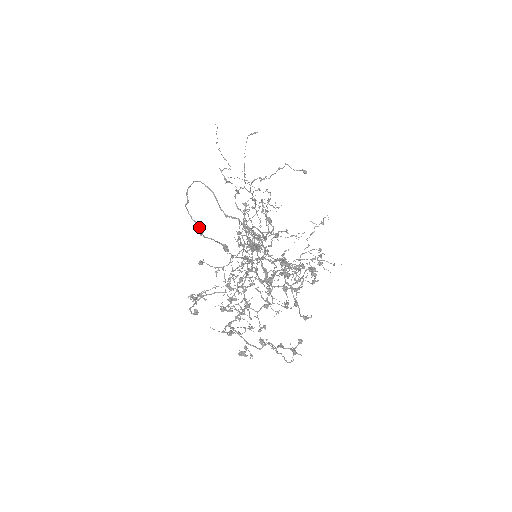
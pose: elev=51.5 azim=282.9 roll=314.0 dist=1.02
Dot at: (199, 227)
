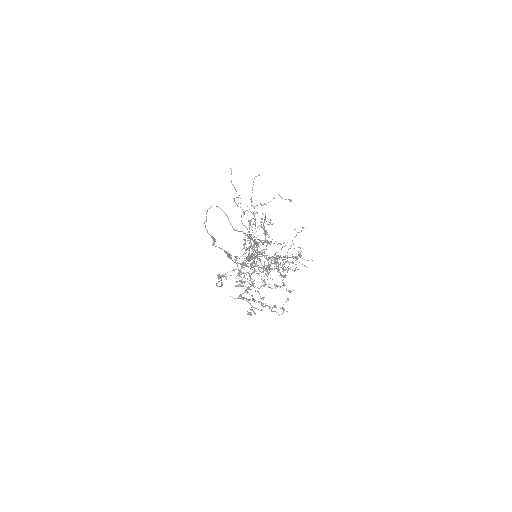
Dot at: (213, 239)
